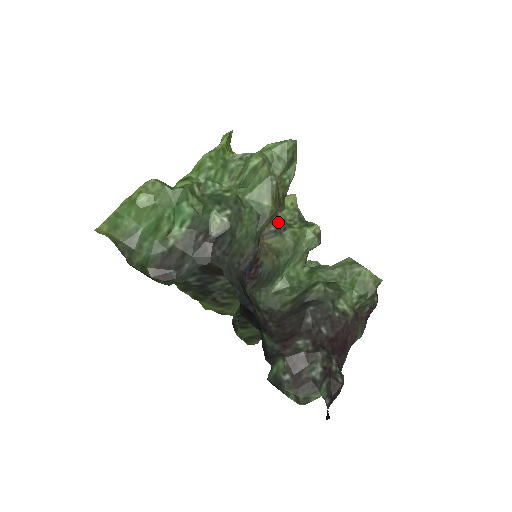
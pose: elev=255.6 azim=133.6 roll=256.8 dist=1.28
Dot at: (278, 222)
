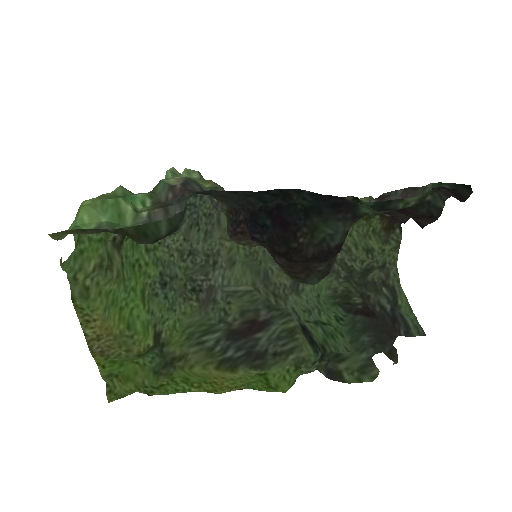
Dot at: occluded
